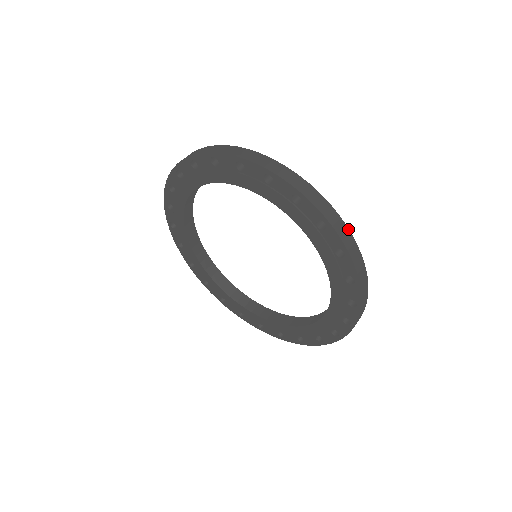
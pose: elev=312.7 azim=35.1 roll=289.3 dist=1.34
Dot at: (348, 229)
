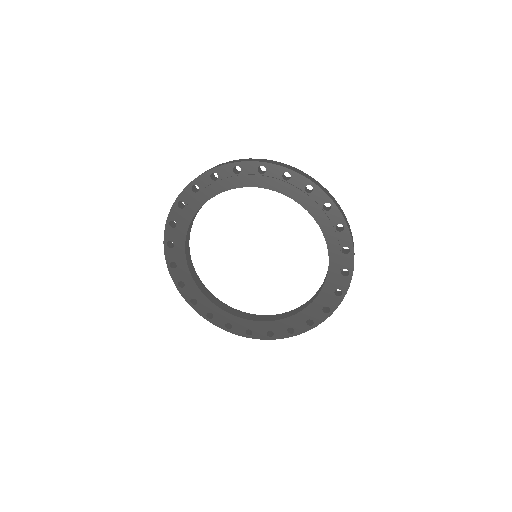
Dot at: occluded
